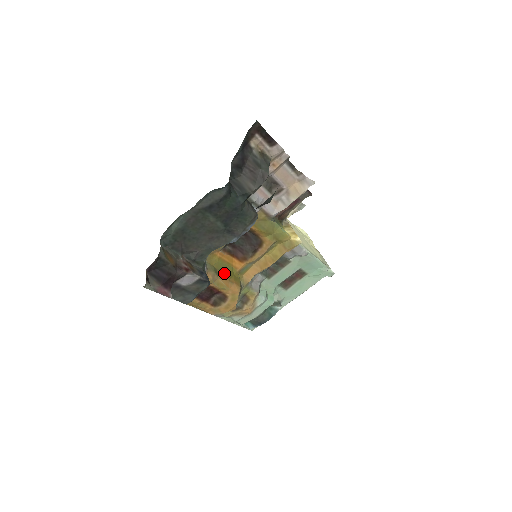
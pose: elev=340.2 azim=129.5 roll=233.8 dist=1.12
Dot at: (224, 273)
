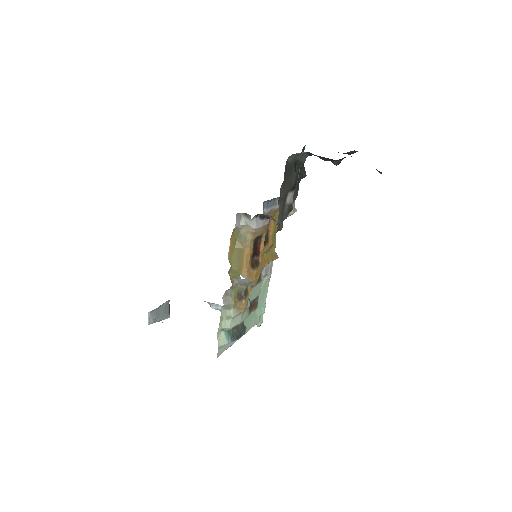
Dot at: occluded
